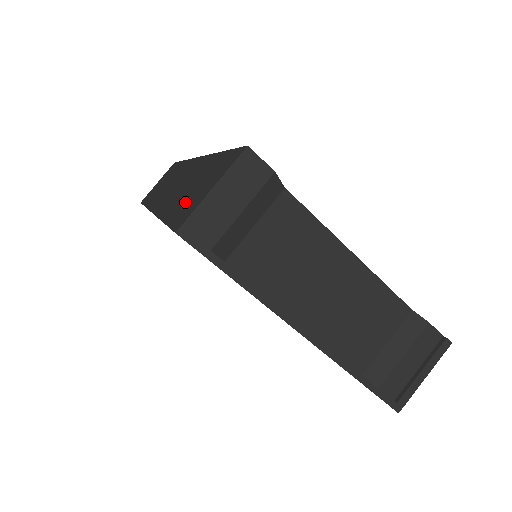
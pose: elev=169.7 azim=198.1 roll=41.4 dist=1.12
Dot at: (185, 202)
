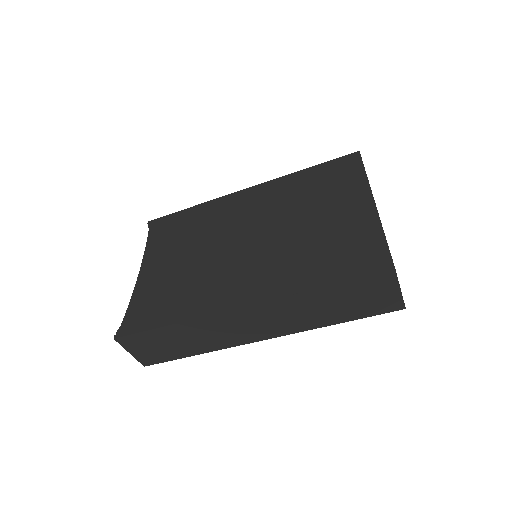
Dot at: occluded
